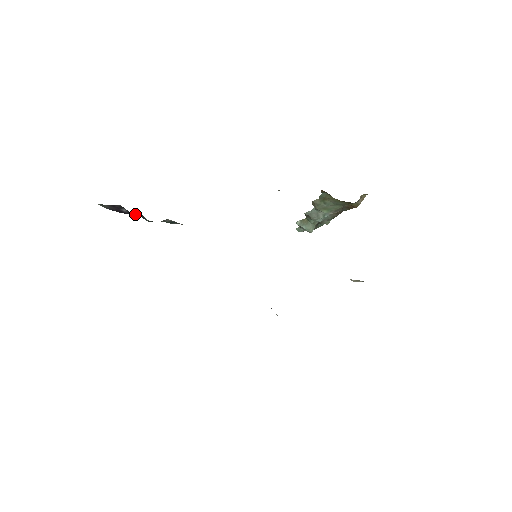
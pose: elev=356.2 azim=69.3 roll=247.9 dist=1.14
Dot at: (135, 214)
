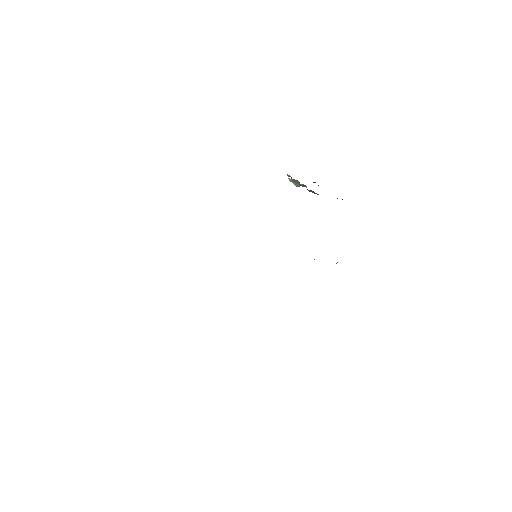
Dot at: occluded
